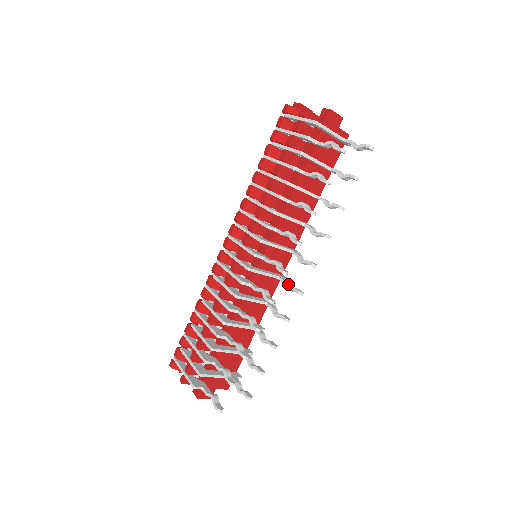
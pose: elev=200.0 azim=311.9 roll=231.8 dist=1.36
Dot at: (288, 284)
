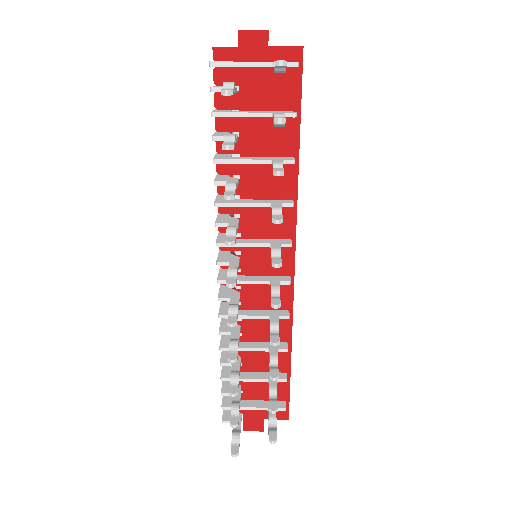
Dot at: (275, 291)
